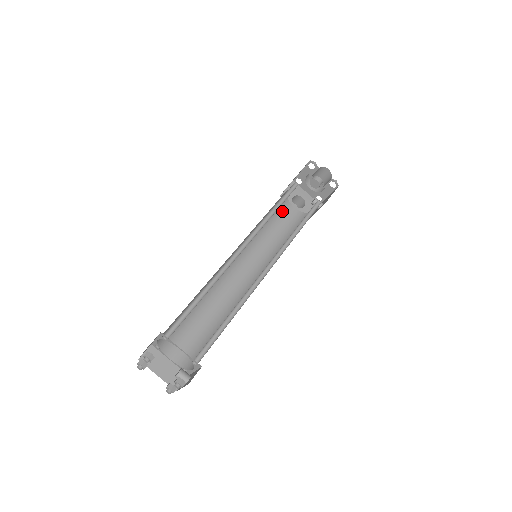
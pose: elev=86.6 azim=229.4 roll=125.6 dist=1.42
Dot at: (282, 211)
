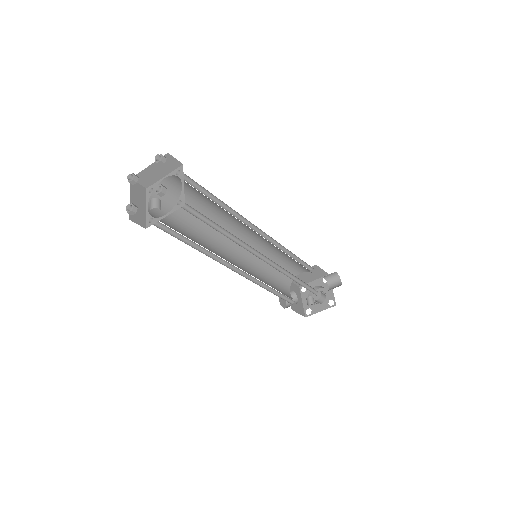
Dot at: (282, 282)
